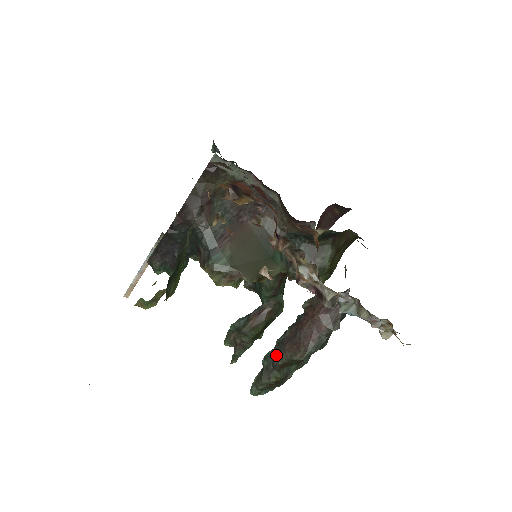
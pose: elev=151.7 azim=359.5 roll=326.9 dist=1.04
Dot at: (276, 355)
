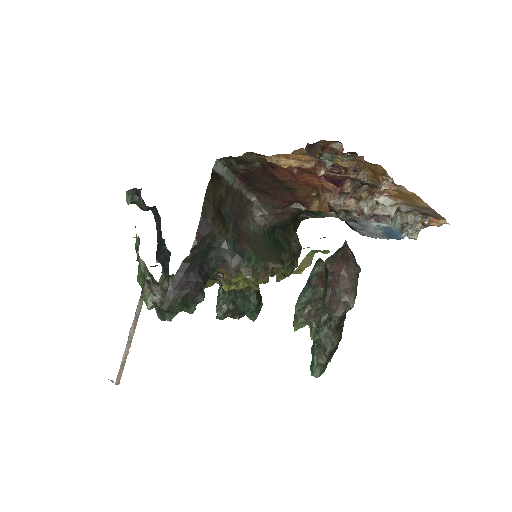
Dot at: (328, 320)
